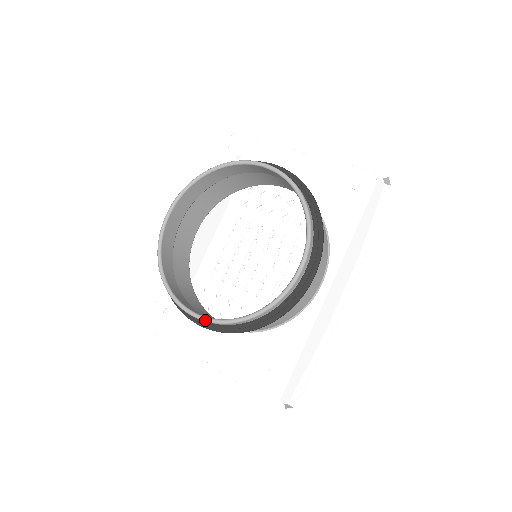
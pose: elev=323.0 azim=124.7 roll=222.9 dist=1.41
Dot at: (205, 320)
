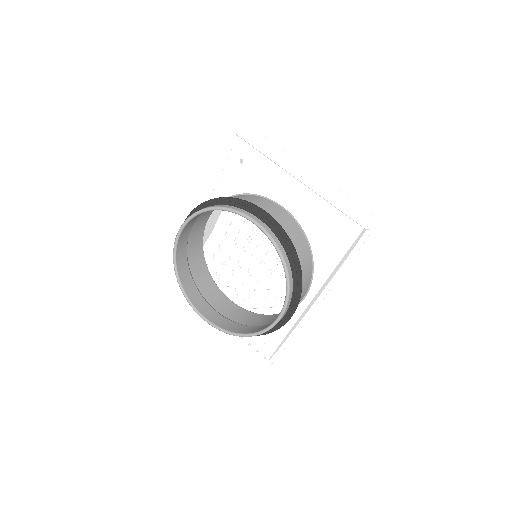
Dot at: (212, 326)
